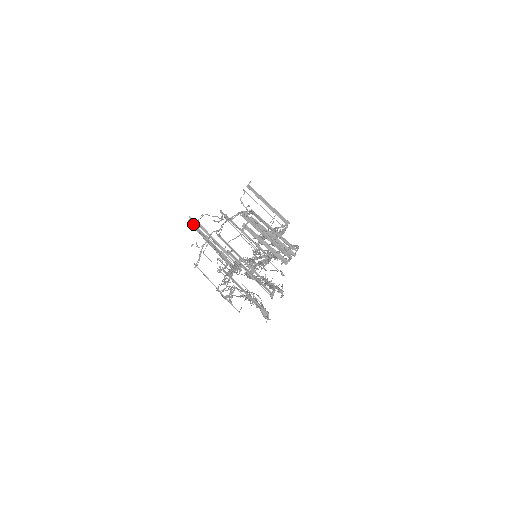
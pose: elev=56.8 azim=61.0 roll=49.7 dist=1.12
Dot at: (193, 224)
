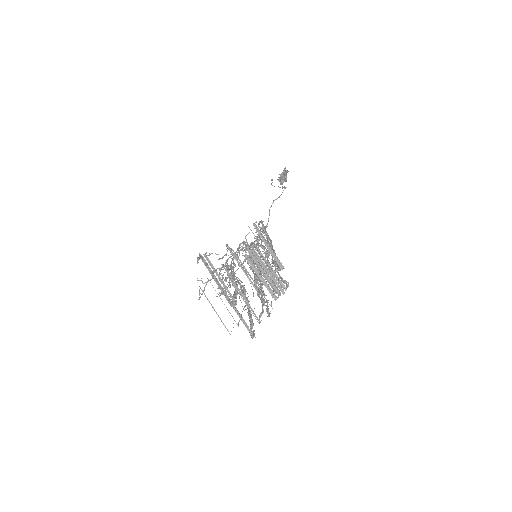
Dot at: (201, 256)
